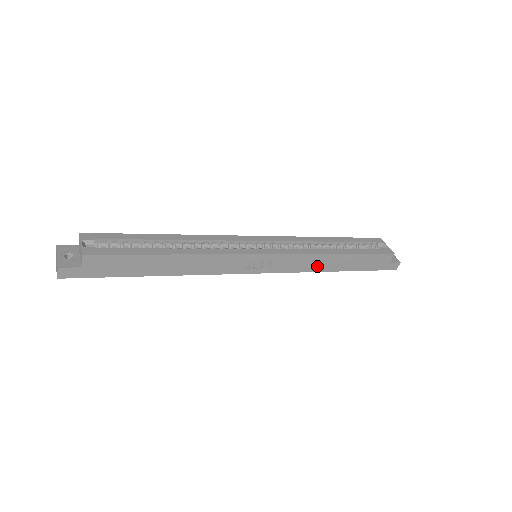
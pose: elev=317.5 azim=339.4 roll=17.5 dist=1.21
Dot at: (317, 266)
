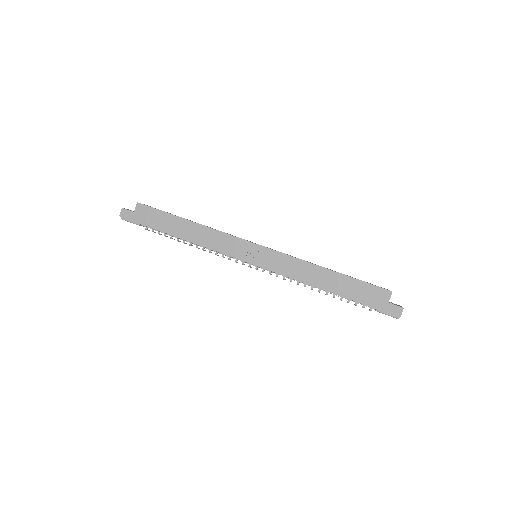
Dot at: (306, 276)
